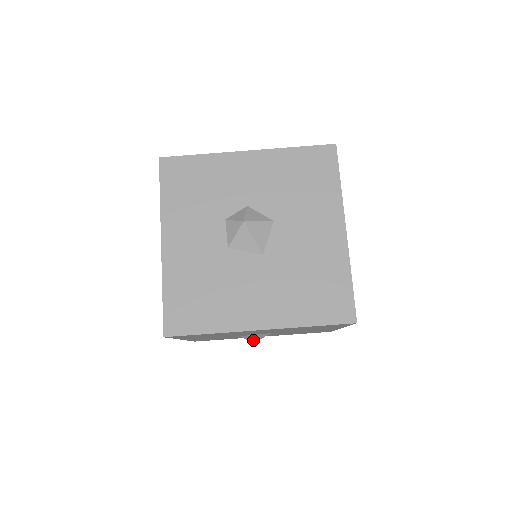
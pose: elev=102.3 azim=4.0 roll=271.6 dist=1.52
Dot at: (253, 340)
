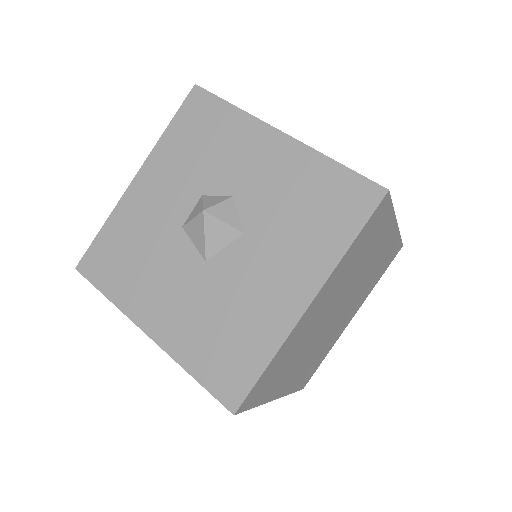
Dot at: occluded
